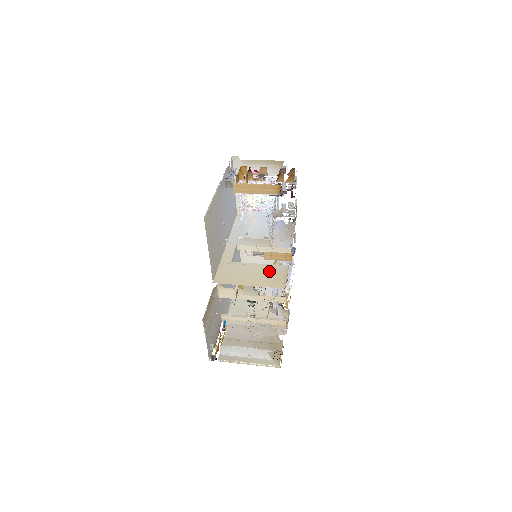
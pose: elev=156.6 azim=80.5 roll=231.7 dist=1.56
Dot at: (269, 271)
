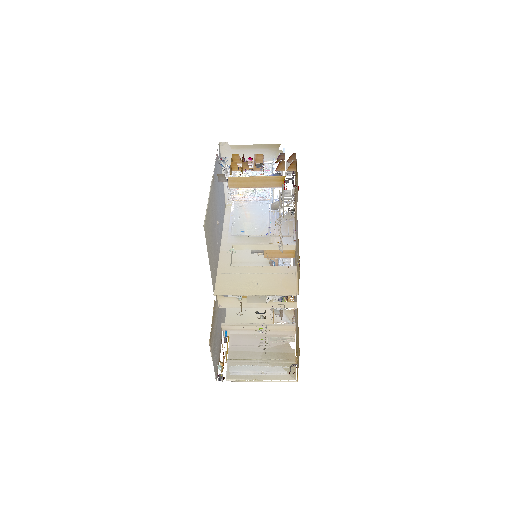
Dot at: (276, 275)
